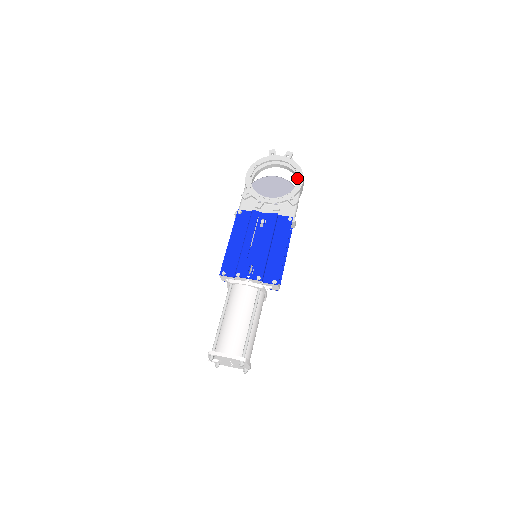
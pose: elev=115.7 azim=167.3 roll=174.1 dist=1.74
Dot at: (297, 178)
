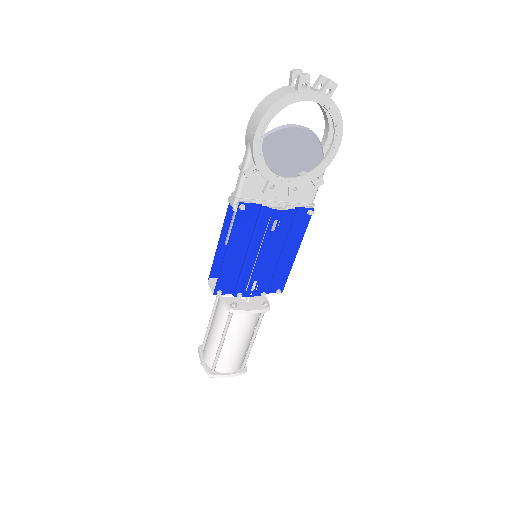
Dot at: (329, 128)
